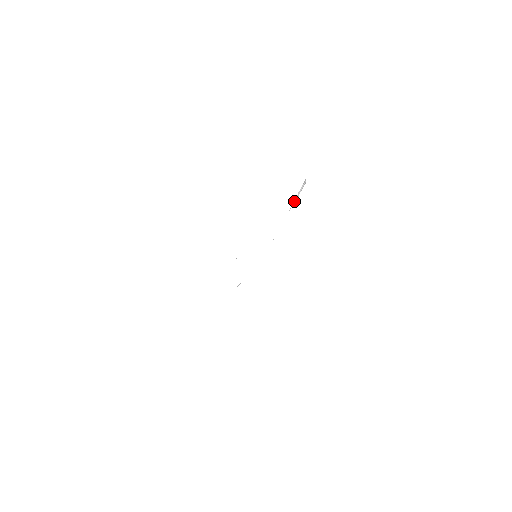
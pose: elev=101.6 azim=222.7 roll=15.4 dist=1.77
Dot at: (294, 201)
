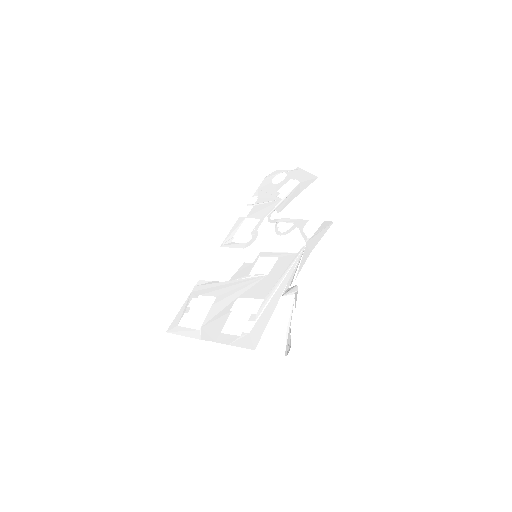
Dot at: (296, 289)
